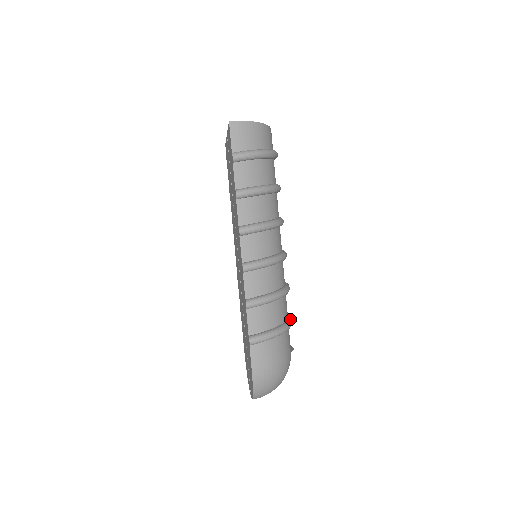
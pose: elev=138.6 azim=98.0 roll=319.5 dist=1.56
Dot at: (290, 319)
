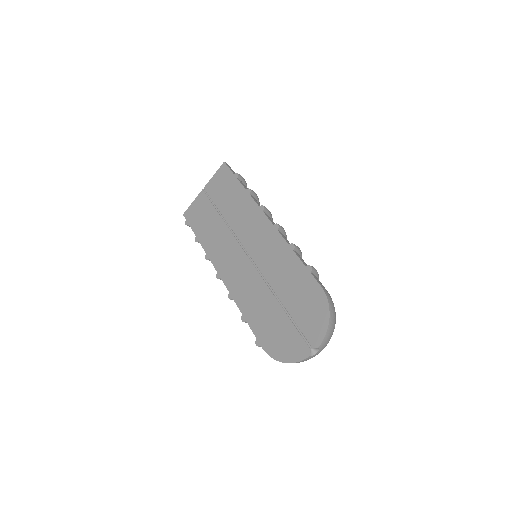
Dot at: occluded
